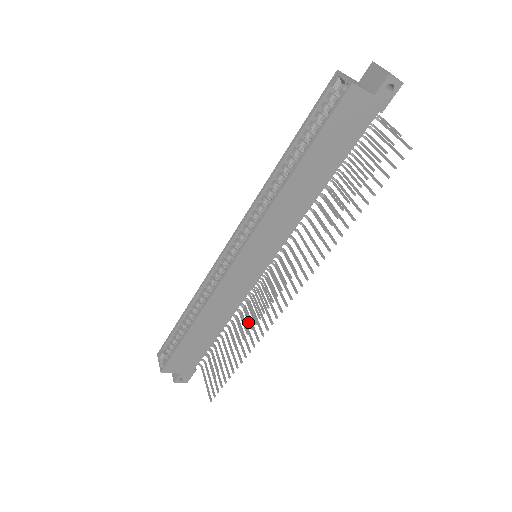
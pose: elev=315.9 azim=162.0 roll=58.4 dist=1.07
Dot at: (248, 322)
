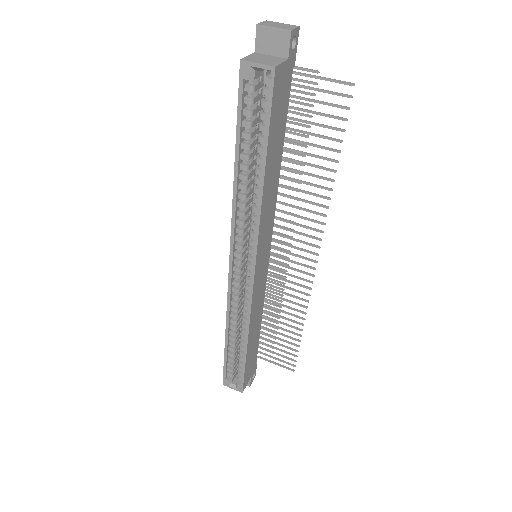
Dot at: (273, 299)
